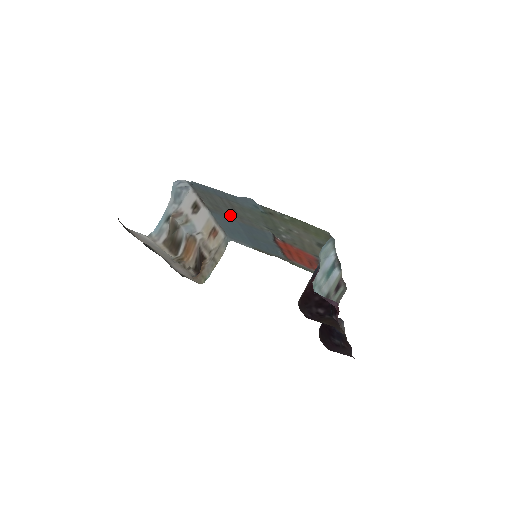
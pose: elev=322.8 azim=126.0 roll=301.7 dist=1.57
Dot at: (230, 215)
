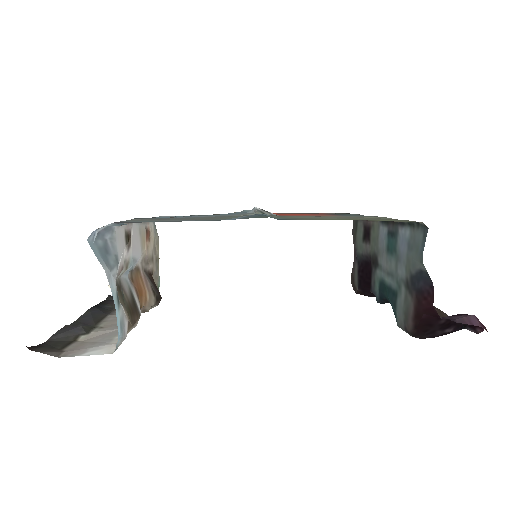
Dot at: occluded
